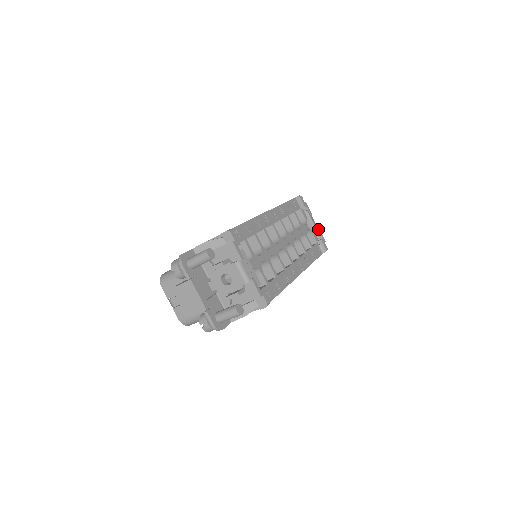
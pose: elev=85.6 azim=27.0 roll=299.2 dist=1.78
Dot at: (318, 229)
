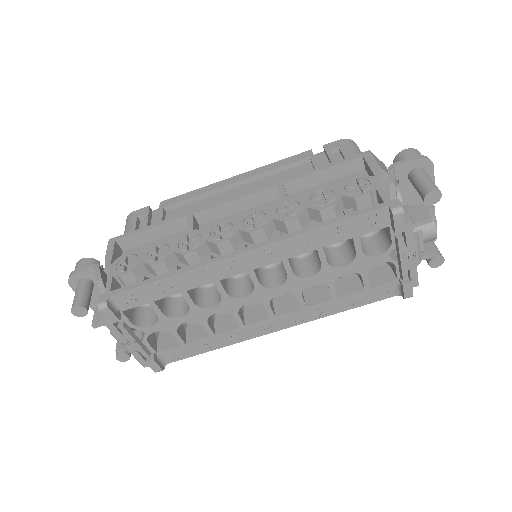
Dot at: (410, 268)
